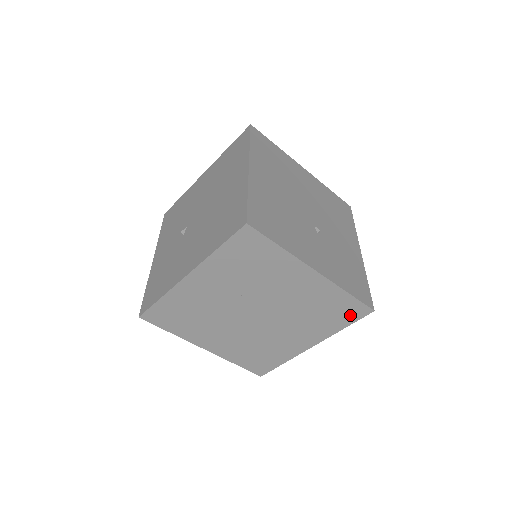
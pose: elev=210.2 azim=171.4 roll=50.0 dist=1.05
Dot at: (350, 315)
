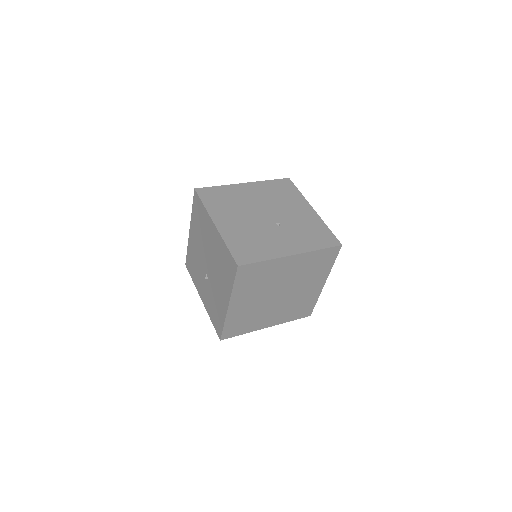
Dot at: (331, 257)
